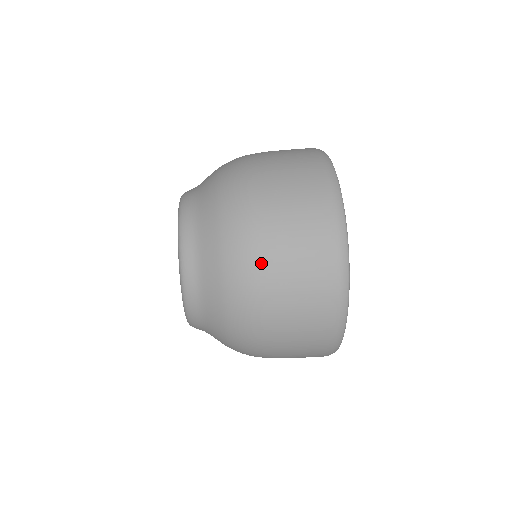
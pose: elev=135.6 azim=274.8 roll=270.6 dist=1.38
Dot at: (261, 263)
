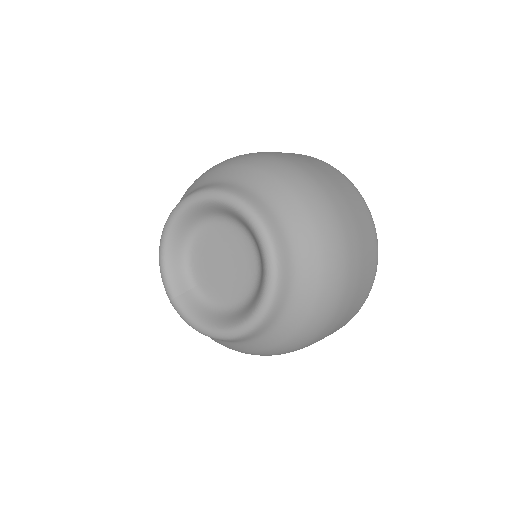
Dot at: (348, 288)
